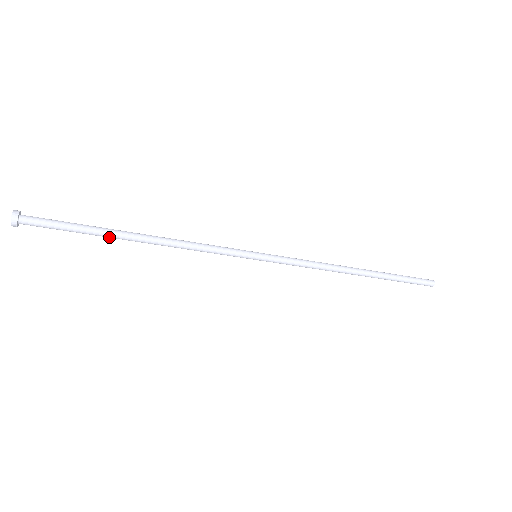
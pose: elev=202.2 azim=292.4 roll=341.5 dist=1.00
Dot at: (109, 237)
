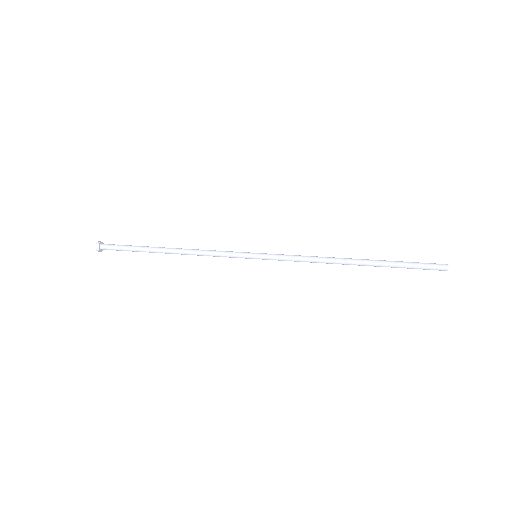
Dot at: (151, 252)
